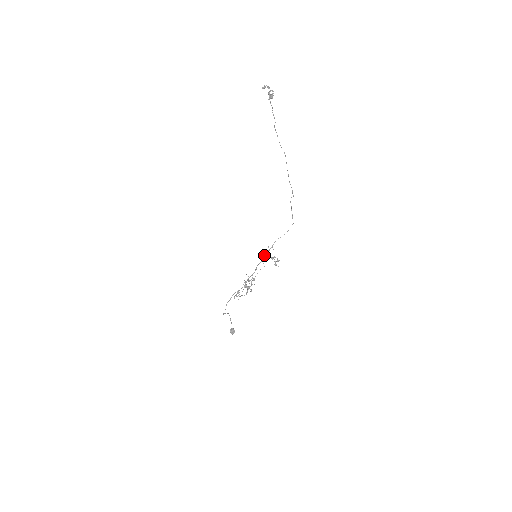
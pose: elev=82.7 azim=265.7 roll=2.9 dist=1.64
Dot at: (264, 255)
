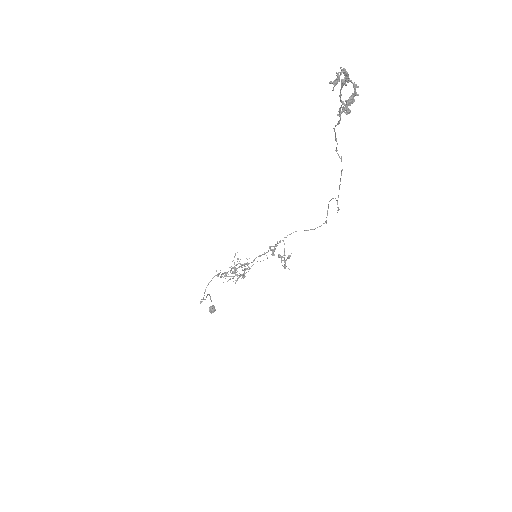
Dot at: occluded
